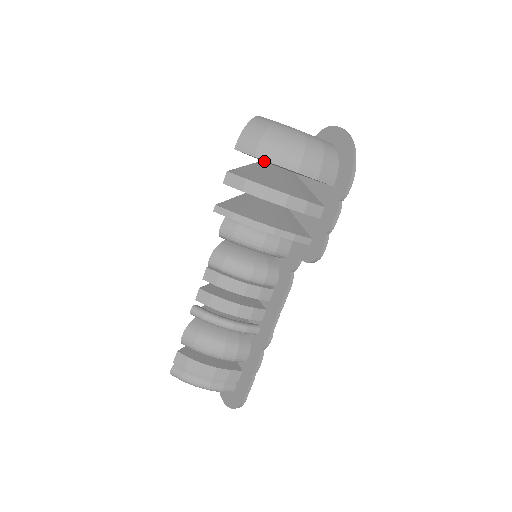
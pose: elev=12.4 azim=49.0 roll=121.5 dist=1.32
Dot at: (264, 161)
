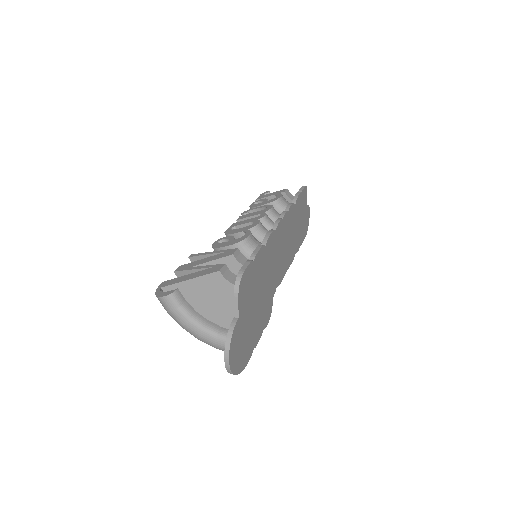
Dot at: occluded
